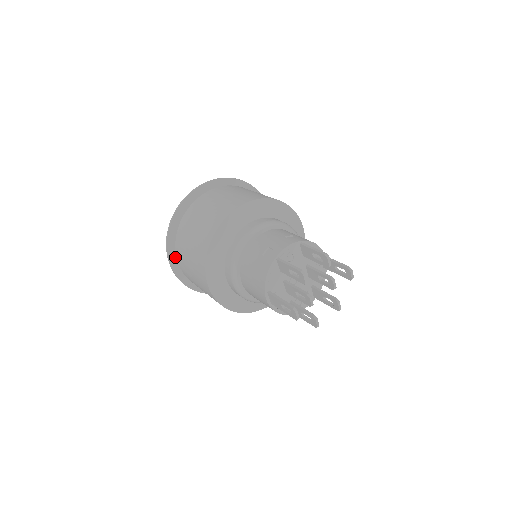
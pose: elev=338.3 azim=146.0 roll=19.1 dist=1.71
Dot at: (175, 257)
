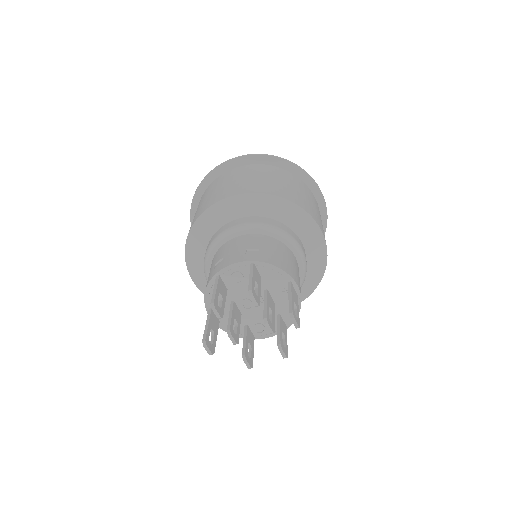
Dot at: occluded
